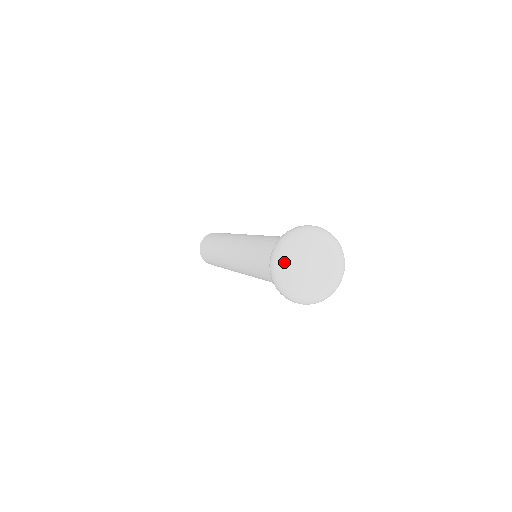
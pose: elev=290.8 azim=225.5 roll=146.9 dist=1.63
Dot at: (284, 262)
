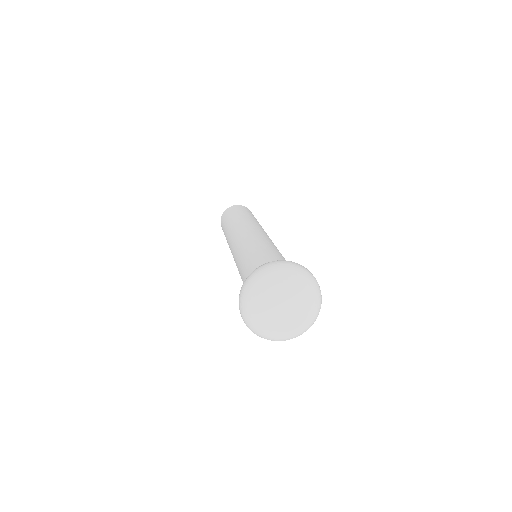
Dot at: (252, 294)
